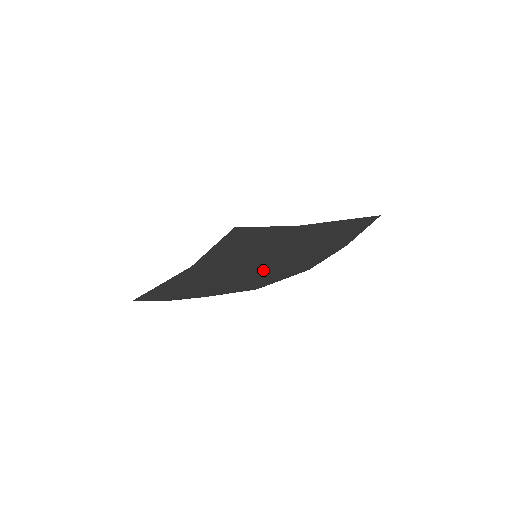
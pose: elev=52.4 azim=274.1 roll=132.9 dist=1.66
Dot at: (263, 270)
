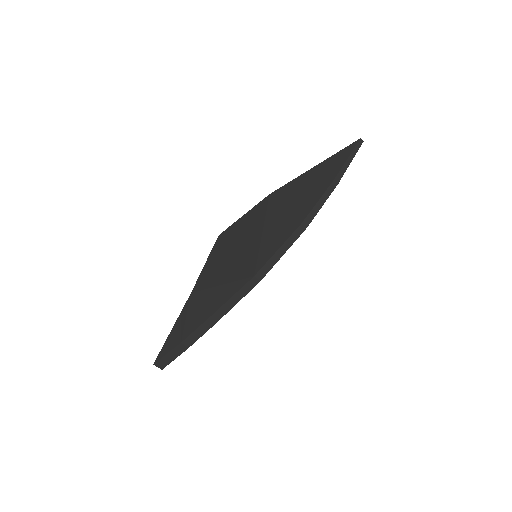
Dot at: (254, 253)
